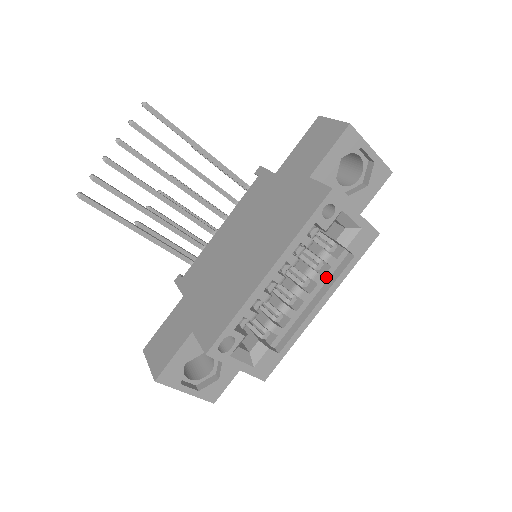
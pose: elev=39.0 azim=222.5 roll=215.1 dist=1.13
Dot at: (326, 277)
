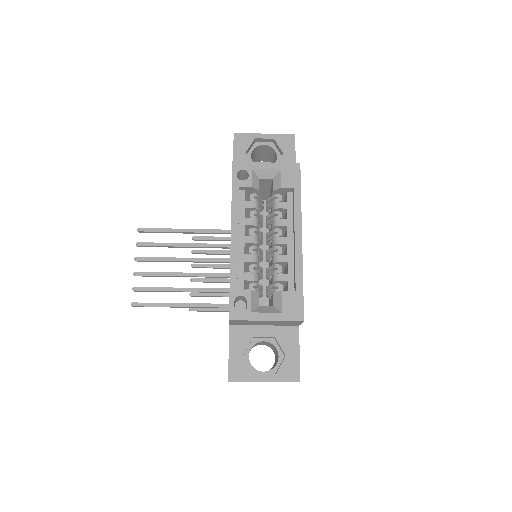
Dot at: (290, 218)
